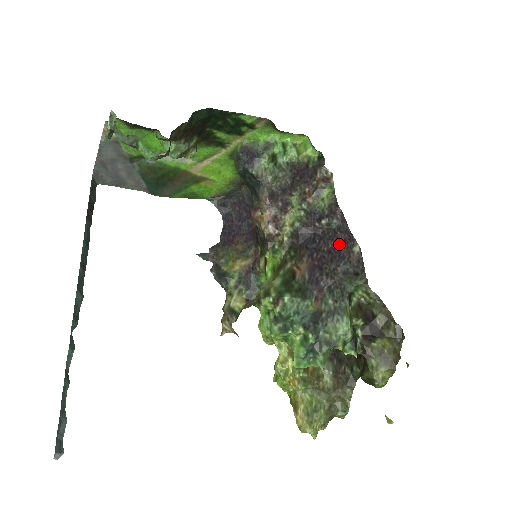
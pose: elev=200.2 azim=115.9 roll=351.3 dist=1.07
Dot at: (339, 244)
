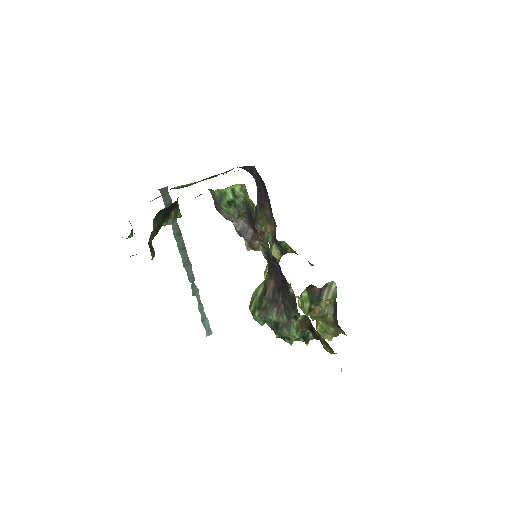
Dot at: (284, 280)
